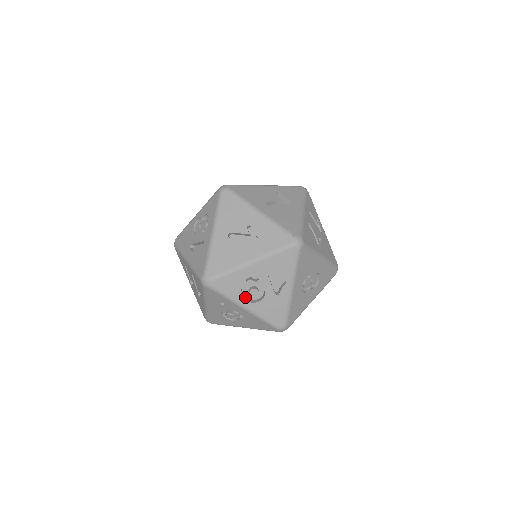
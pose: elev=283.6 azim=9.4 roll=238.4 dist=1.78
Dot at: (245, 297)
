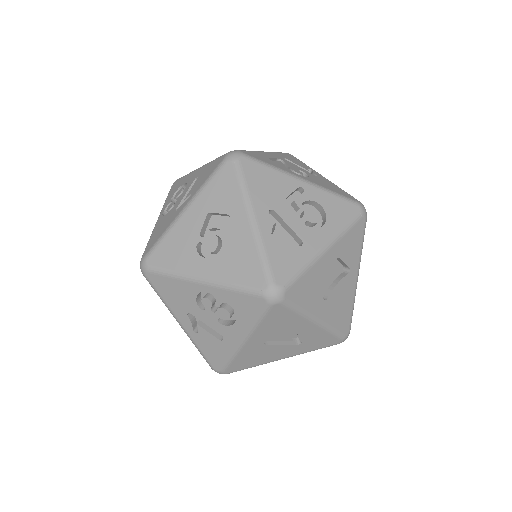
Dot at: occluded
